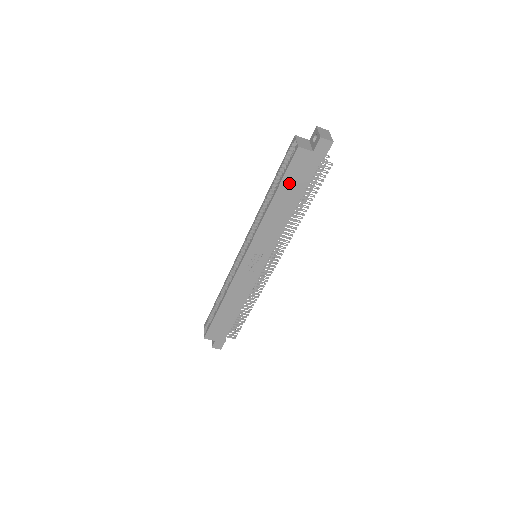
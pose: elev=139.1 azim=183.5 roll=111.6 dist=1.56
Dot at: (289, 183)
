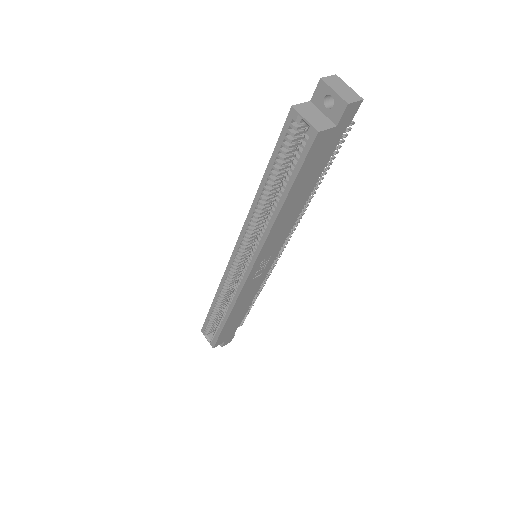
Dot at: (303, 177)
